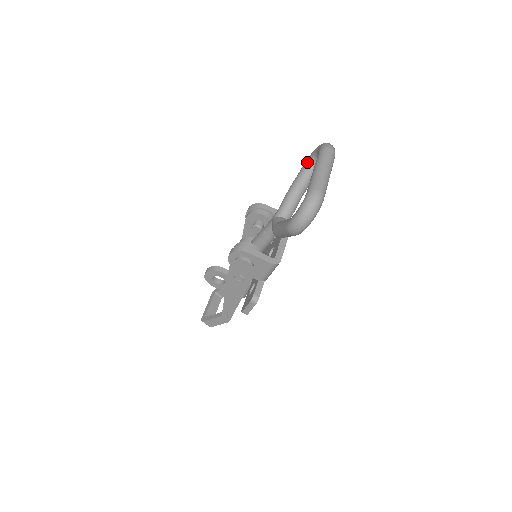
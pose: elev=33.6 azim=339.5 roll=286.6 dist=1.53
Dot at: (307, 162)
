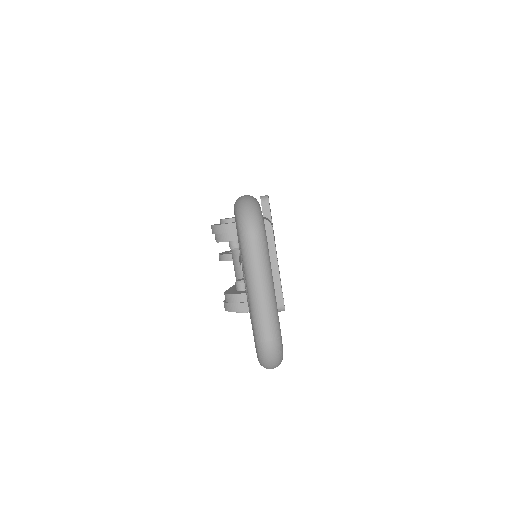
Dot at: occluded
